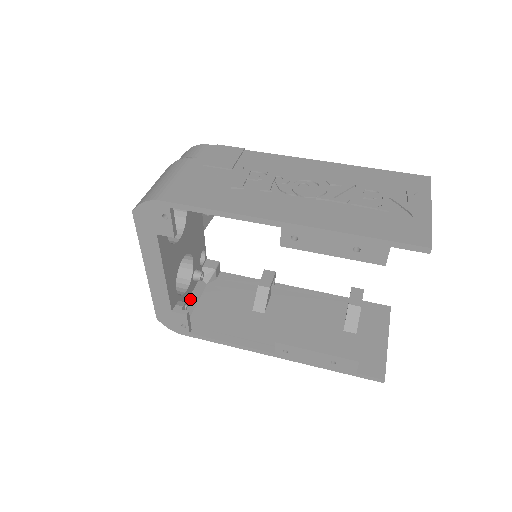
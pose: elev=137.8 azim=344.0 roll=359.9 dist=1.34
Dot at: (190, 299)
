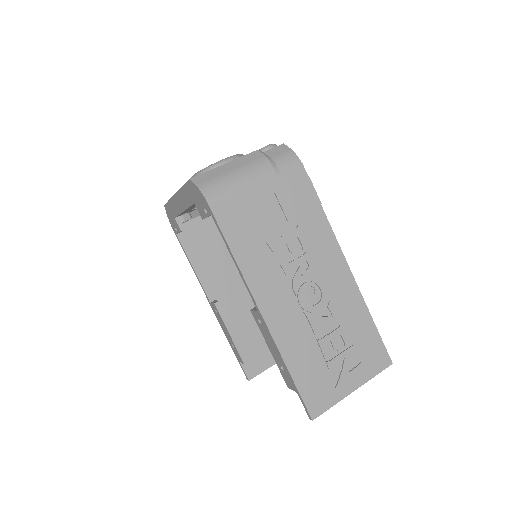
Dot at: occluded
